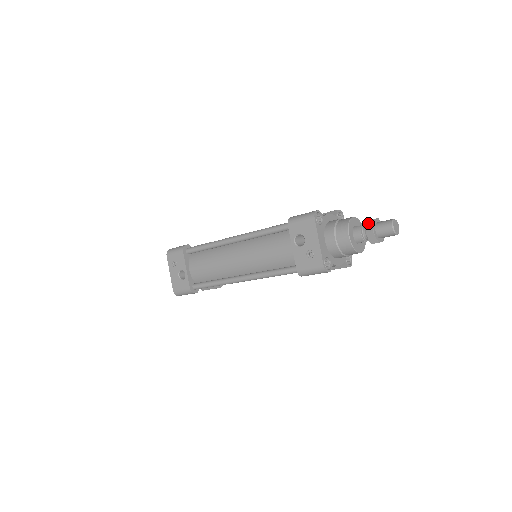
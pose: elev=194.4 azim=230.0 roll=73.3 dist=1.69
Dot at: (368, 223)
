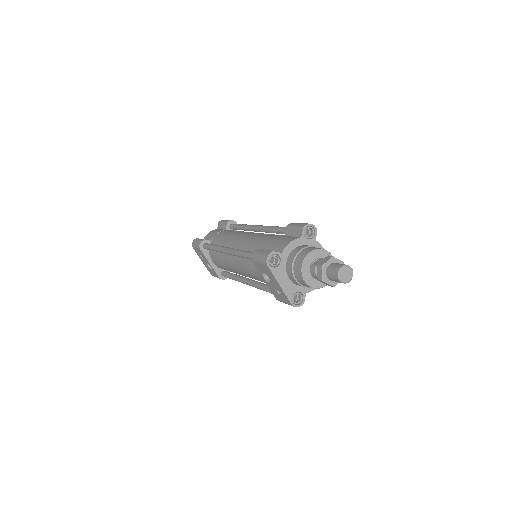
Dot at: (318, 269)
